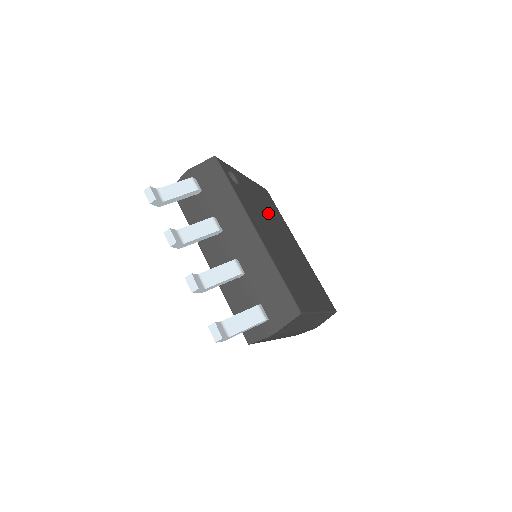
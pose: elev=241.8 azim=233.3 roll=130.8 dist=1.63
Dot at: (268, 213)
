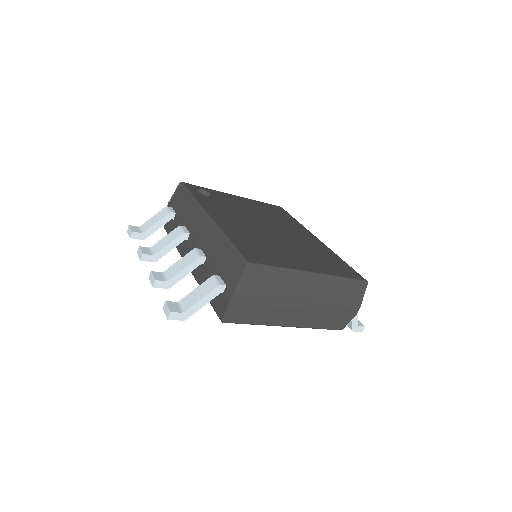
Dot at: (260, 215)
